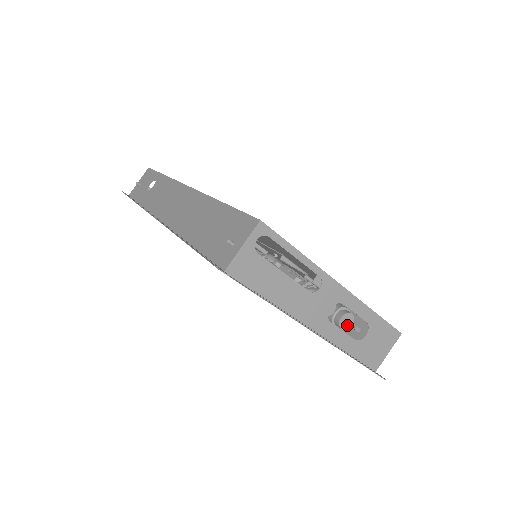
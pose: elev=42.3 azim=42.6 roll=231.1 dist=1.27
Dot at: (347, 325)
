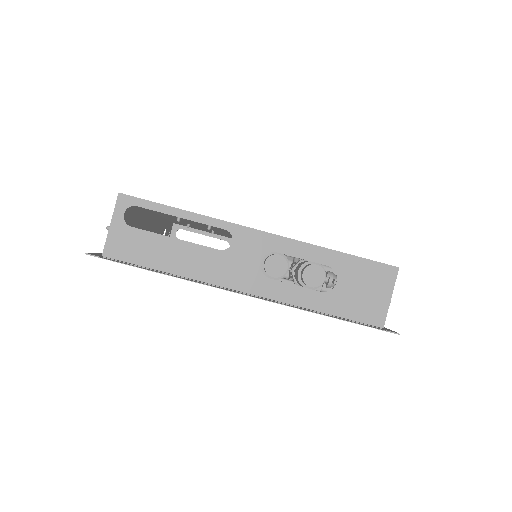
Dot at: (317, 280)
